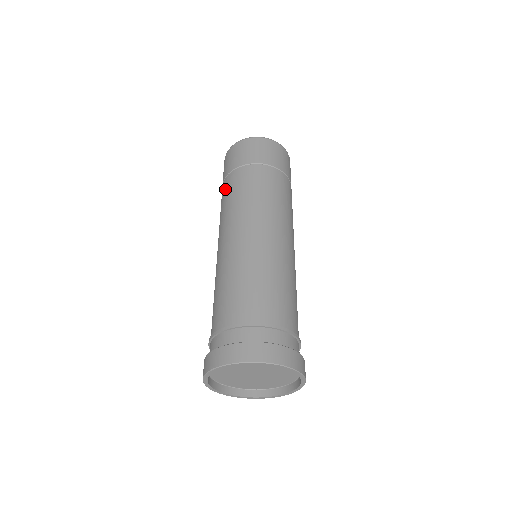
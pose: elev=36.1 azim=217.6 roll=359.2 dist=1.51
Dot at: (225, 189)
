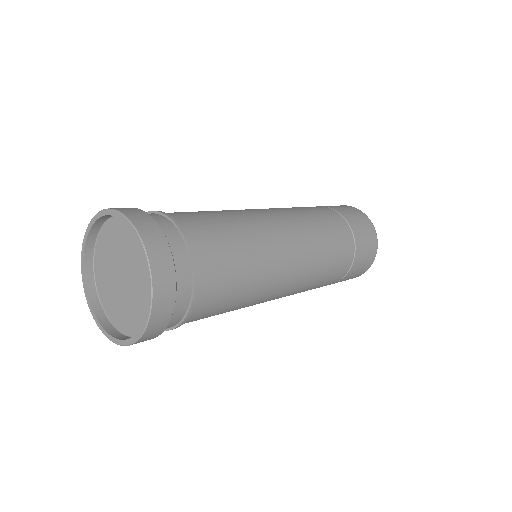
Dot at: occluded
